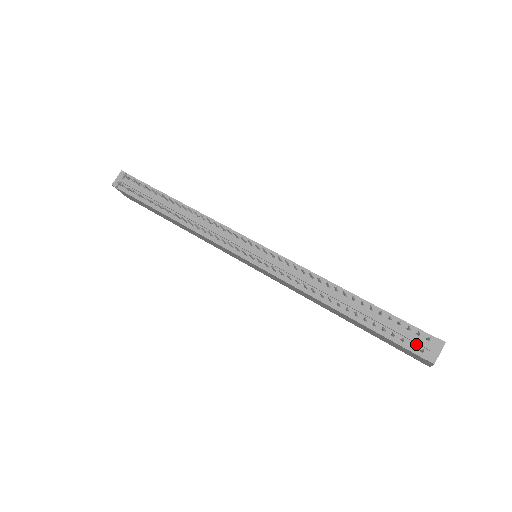
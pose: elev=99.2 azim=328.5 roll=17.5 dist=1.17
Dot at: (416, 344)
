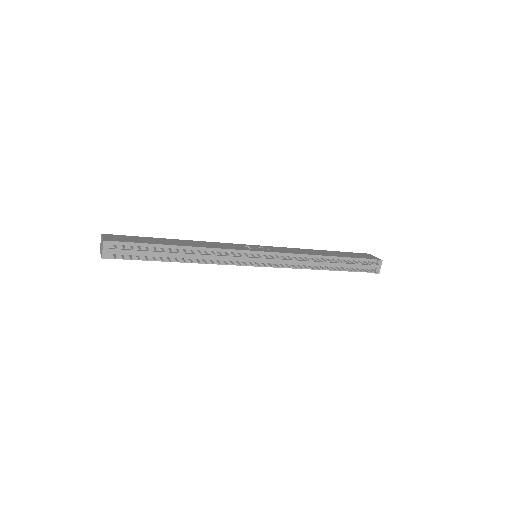
Dot at: (369, 267)
